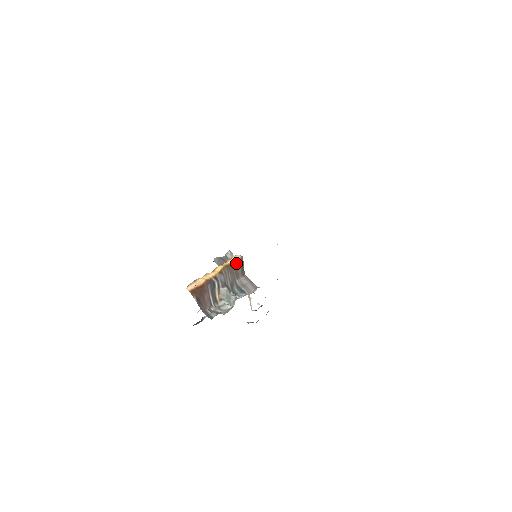
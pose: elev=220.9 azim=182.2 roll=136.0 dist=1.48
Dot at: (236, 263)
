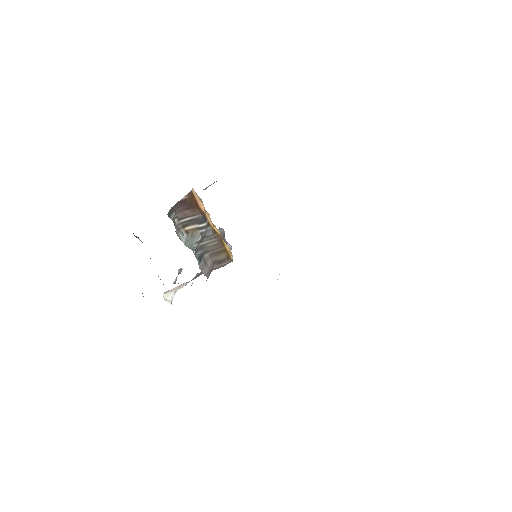
Dot at: (226, 252)
